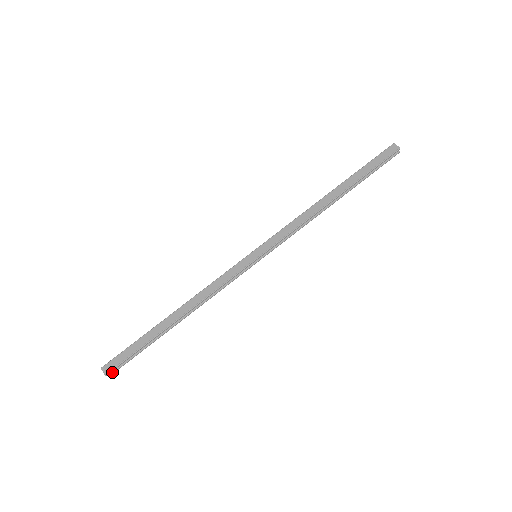
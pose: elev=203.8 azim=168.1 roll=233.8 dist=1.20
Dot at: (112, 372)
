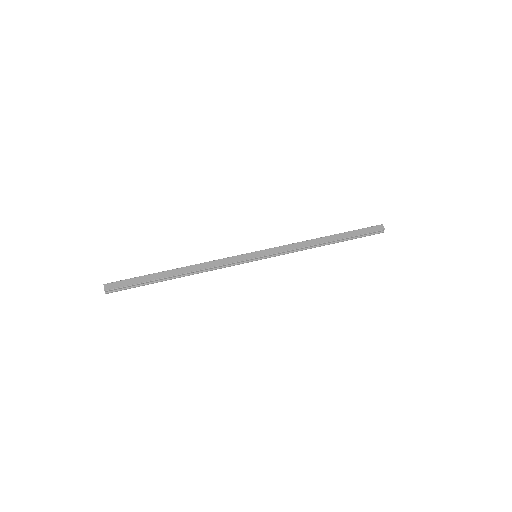
Dot at: (110, 291)
